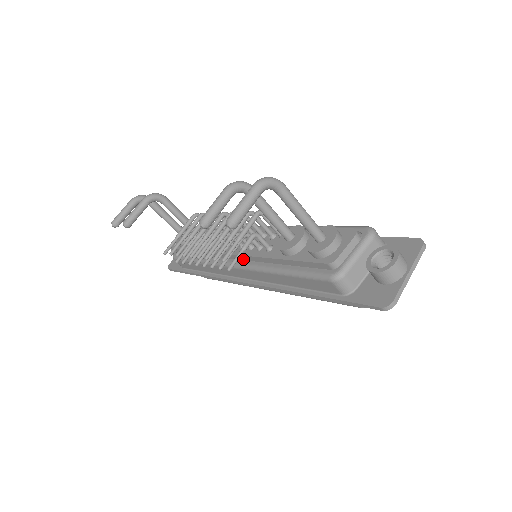
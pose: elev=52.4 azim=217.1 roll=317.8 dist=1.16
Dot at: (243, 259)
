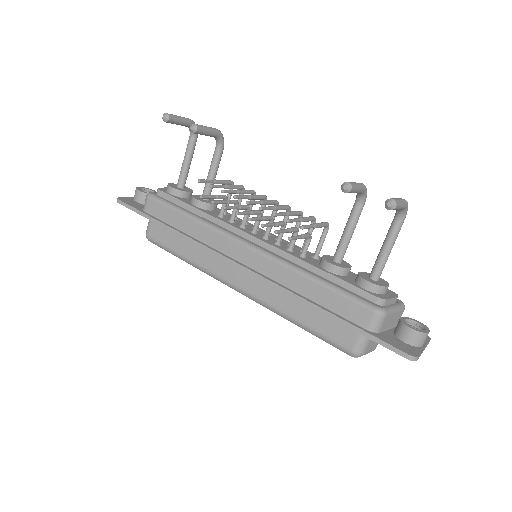
Dot at: (262, 247)
